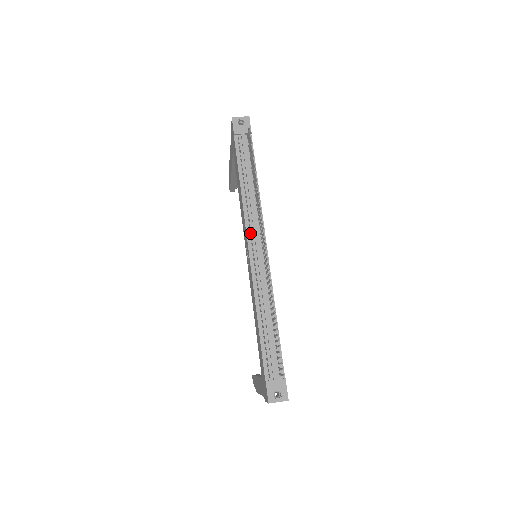
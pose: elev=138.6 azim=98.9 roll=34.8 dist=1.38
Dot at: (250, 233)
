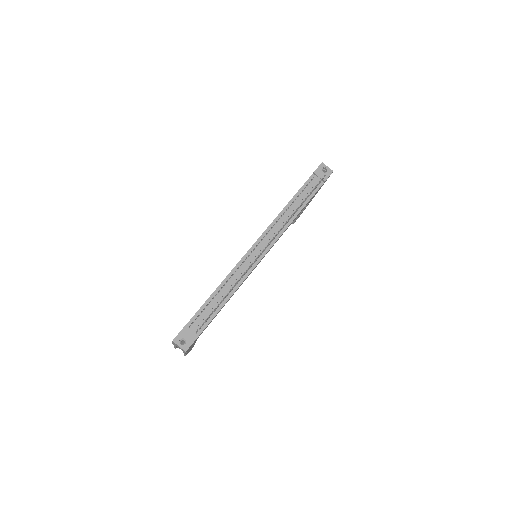
Dot at: (265, 235)
